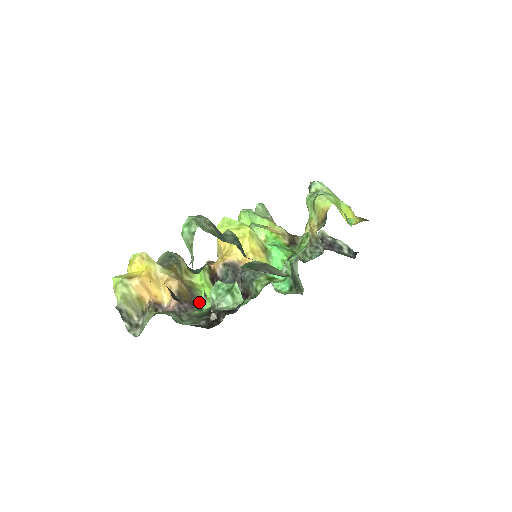
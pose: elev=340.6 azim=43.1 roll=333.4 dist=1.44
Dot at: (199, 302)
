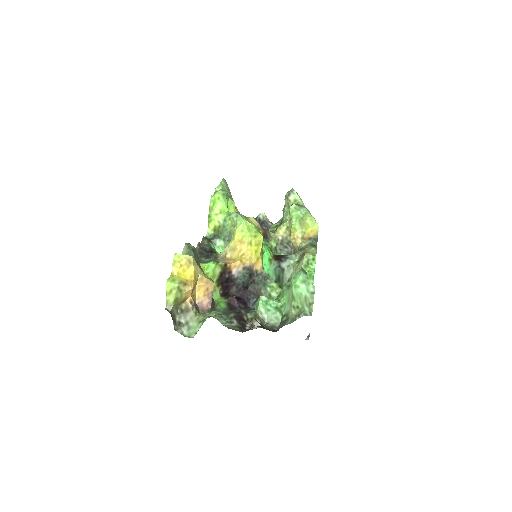
Dot at: occluded
